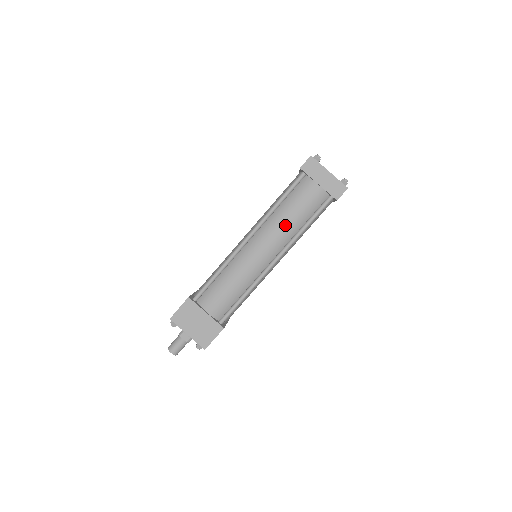
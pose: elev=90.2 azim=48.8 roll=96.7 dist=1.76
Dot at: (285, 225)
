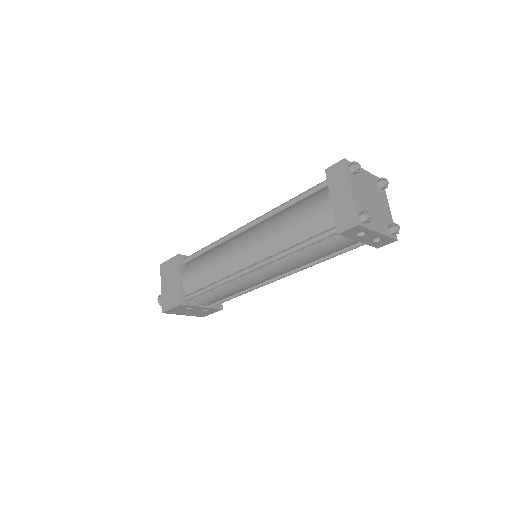
Dot at: (277, 232)
